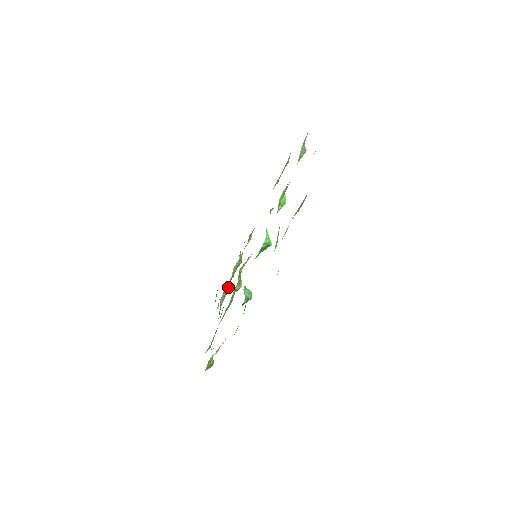
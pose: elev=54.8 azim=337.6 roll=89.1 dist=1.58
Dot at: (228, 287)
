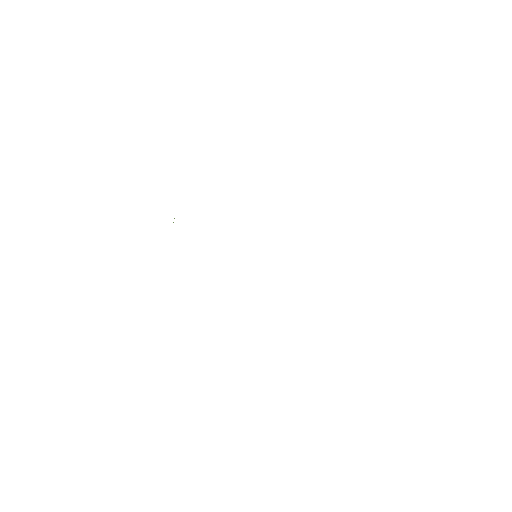
Dot at: occluded
